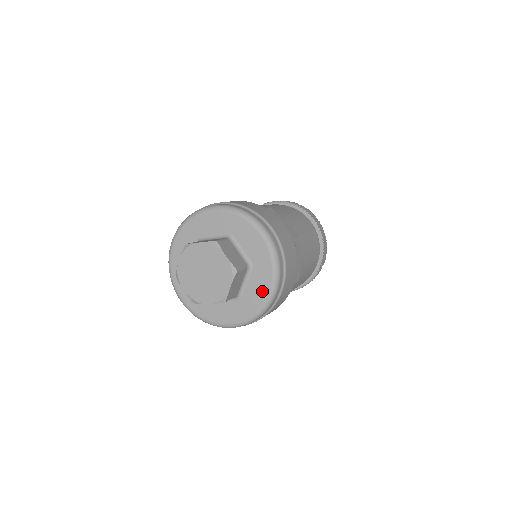
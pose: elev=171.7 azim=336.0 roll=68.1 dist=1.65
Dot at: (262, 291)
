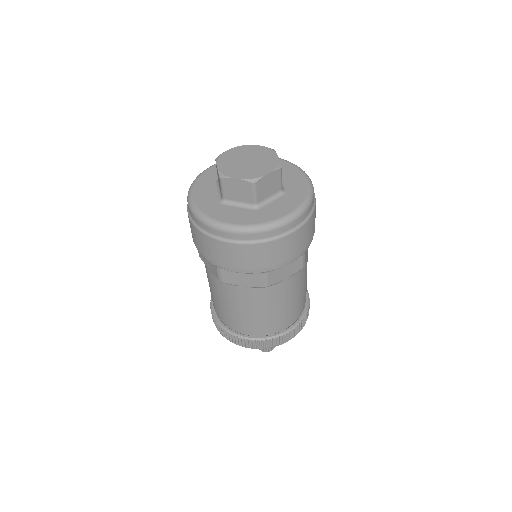
Dot at: (300, 179)
